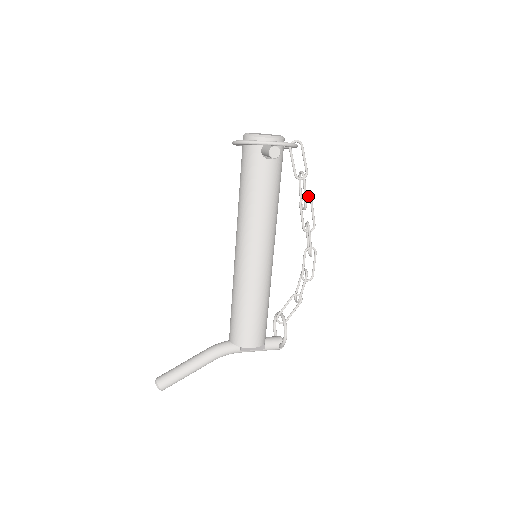
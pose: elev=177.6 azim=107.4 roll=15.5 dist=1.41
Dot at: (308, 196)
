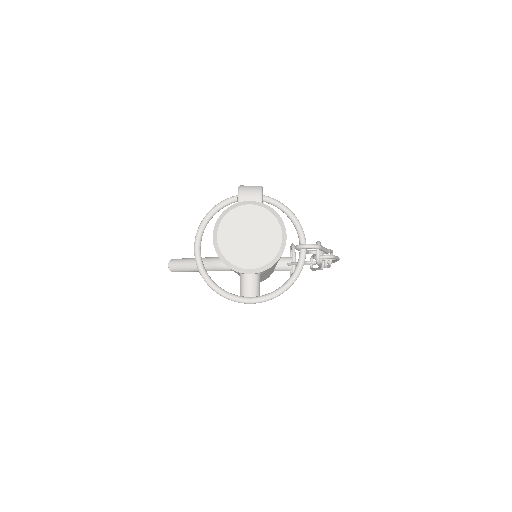
Dot at: (328, 257)
